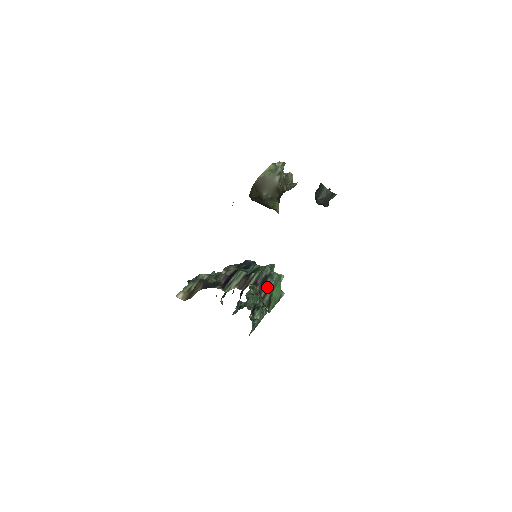
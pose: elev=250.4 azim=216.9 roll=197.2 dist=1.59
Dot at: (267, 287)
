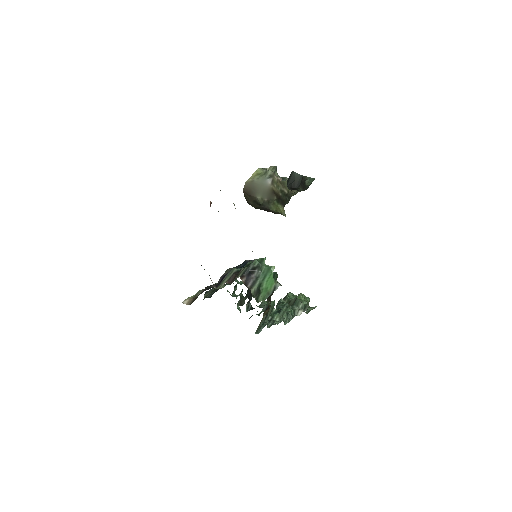
Dot at: (254, 278)
